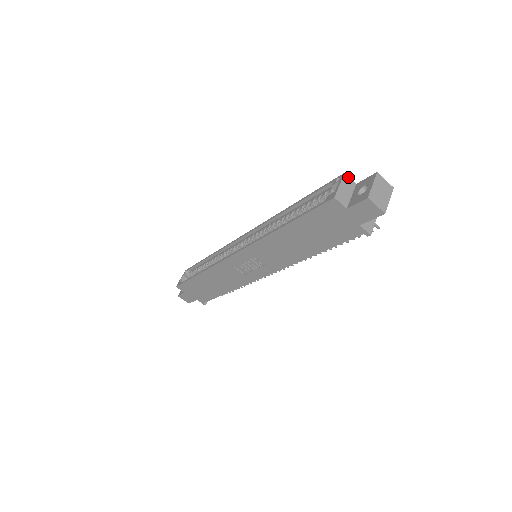
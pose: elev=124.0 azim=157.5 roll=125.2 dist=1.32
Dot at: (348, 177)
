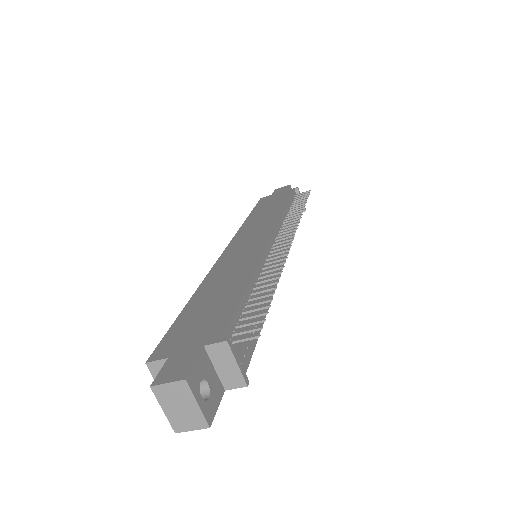
Dot at: (153, 363)
